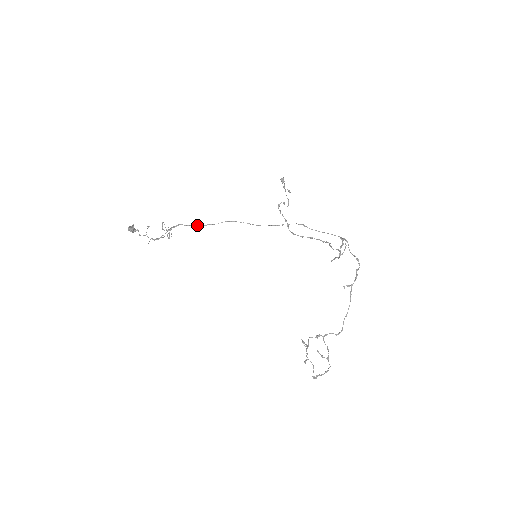
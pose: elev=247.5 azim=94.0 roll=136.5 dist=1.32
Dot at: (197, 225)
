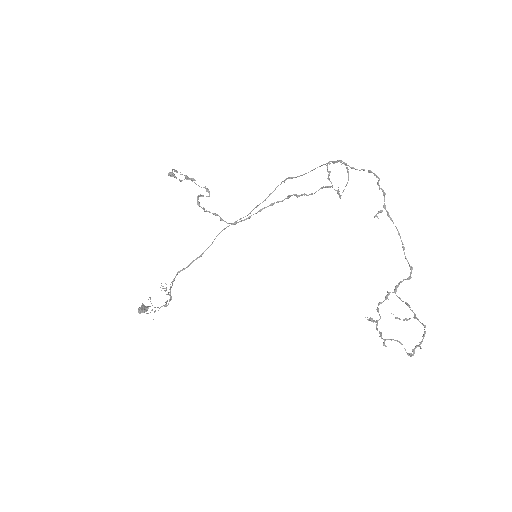
Dot at: occluded
